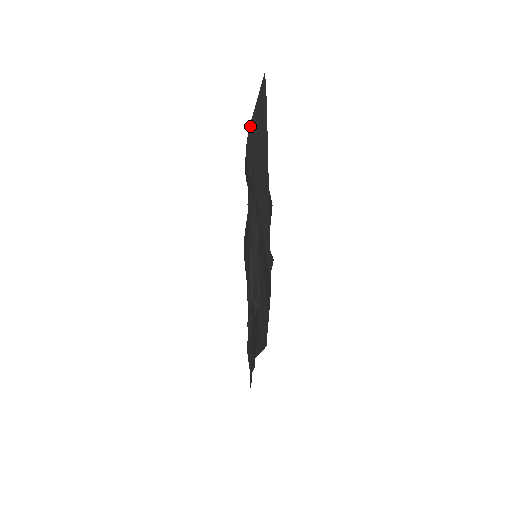
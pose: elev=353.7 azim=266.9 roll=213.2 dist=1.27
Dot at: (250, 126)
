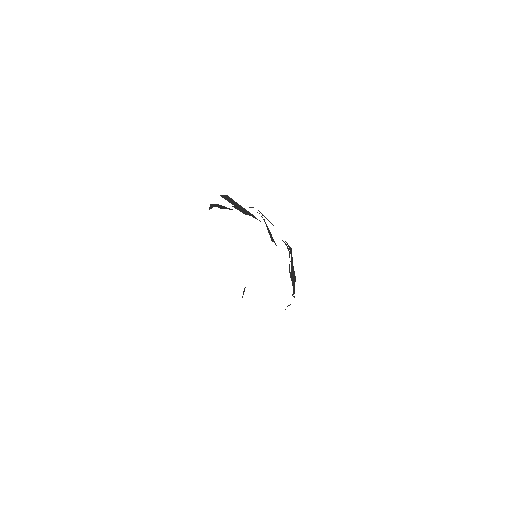
Dot at: occluded
